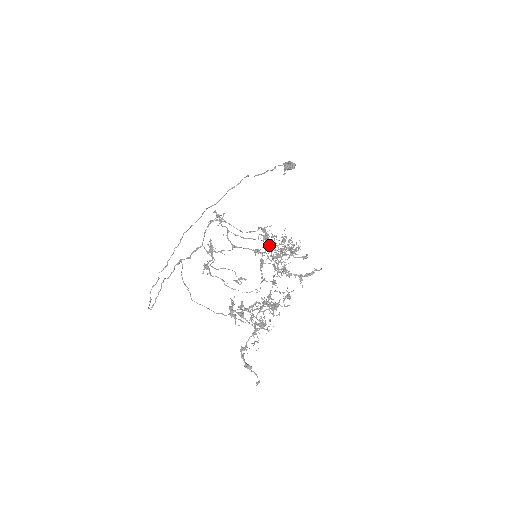
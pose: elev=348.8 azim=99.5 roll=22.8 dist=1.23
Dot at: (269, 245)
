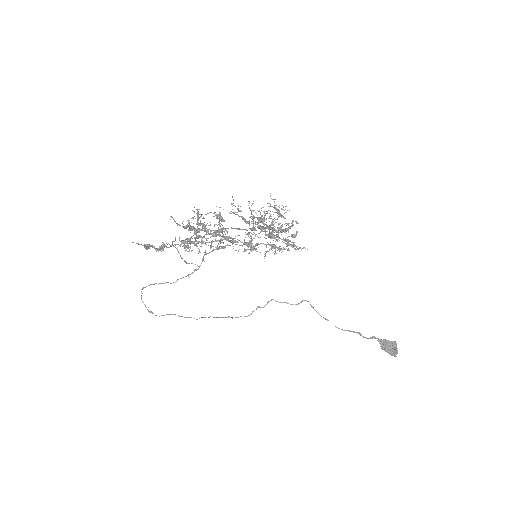
Dot at: (266, 224)
